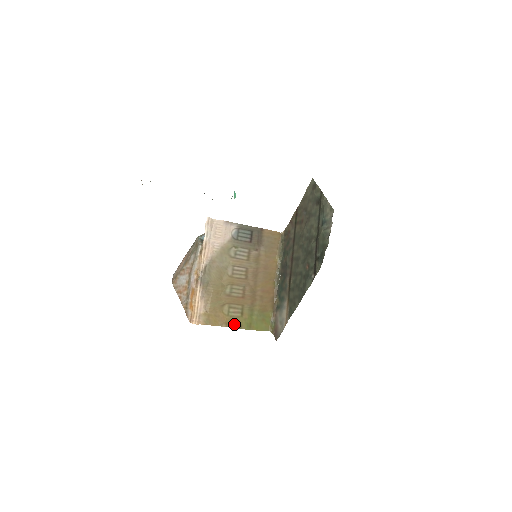
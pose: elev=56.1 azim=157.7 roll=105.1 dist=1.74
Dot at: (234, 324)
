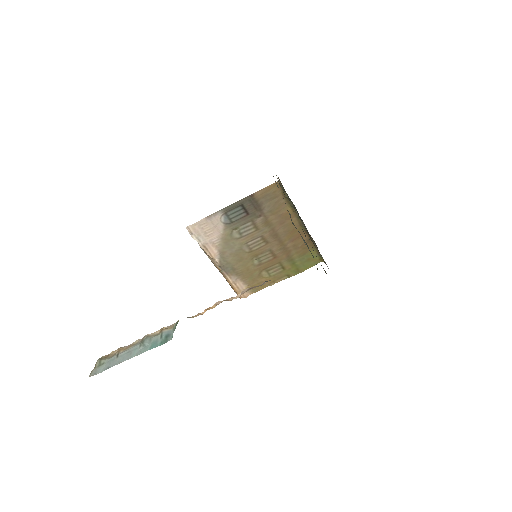
Dot at: (281, 278)
